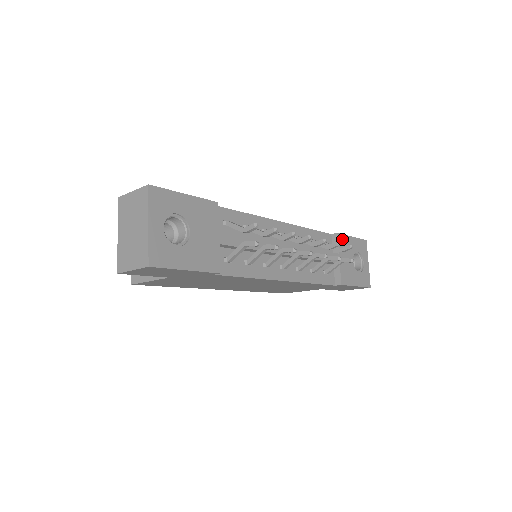
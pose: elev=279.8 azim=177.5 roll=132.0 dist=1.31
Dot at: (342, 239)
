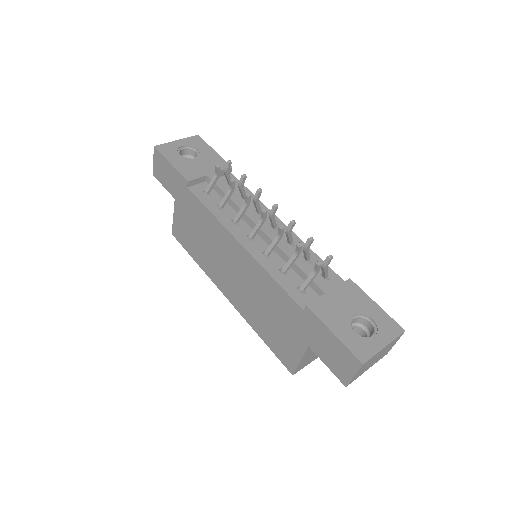
Dot at: (353, 288)
